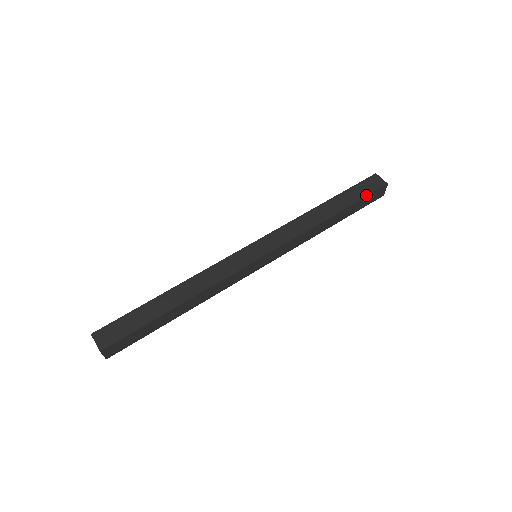
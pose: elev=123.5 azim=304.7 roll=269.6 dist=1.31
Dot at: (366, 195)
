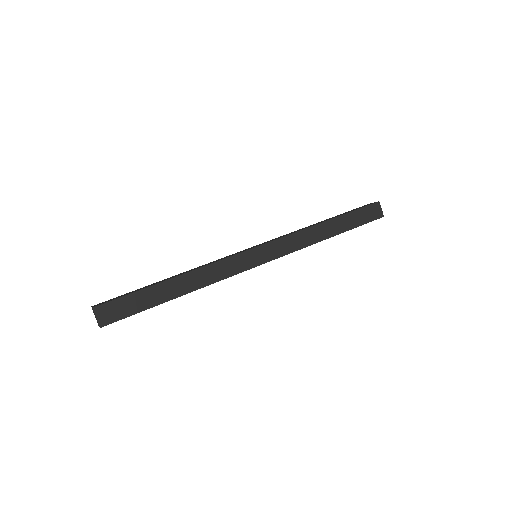
Dot at: (364, 223)
